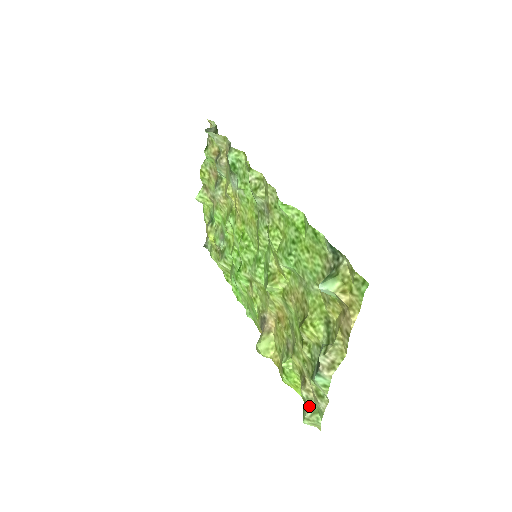
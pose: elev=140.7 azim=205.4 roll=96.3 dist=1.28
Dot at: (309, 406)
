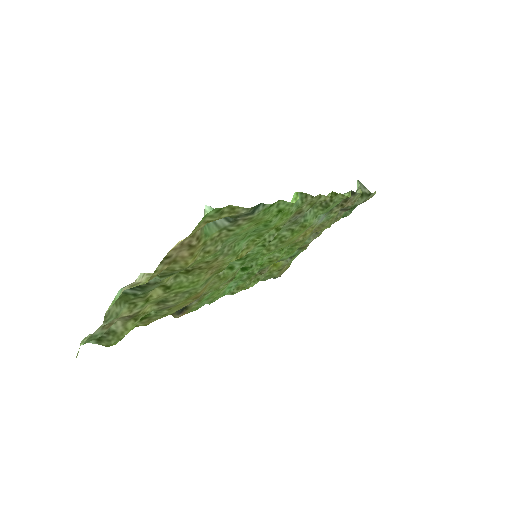
Dot at: occluded
